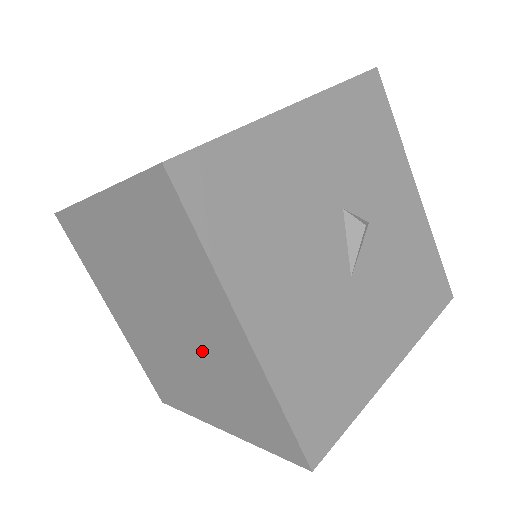
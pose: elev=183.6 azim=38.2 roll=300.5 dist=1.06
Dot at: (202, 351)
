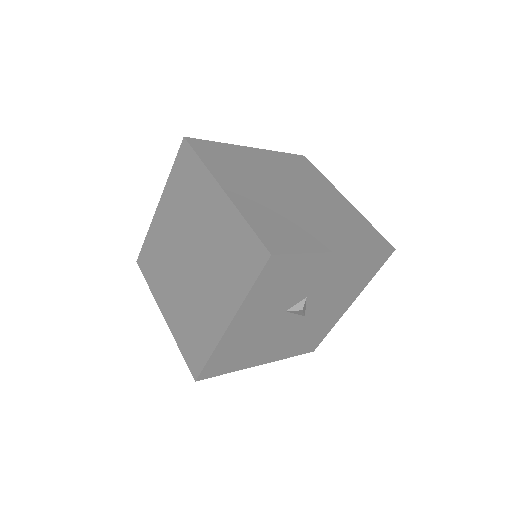
Dot at: occluded
